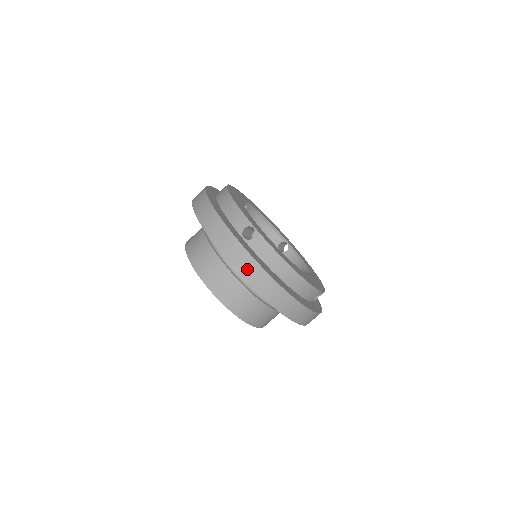
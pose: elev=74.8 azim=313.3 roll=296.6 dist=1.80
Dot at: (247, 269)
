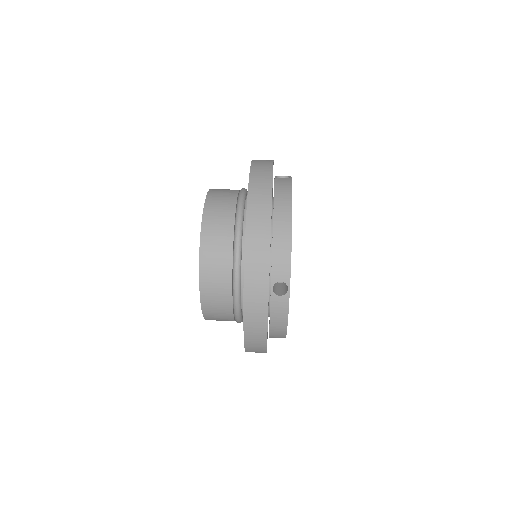
Dot at: (260, 170)
